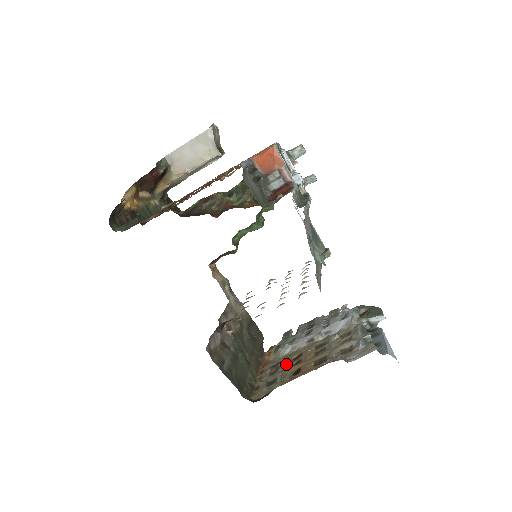
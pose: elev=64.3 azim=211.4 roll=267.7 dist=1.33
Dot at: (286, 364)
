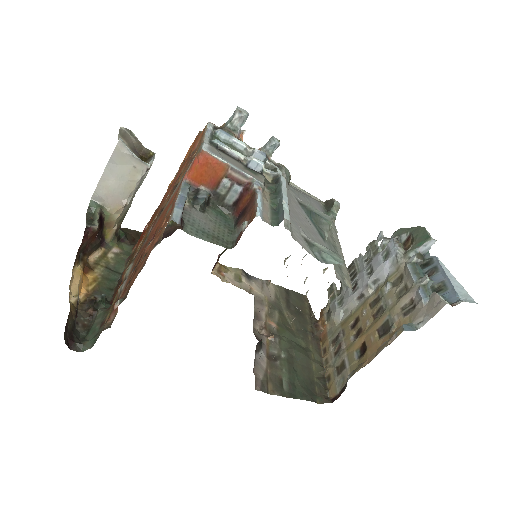
Dot at: (347, 337)
